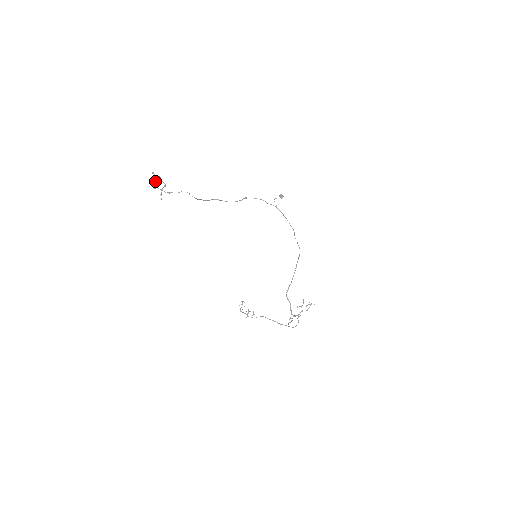
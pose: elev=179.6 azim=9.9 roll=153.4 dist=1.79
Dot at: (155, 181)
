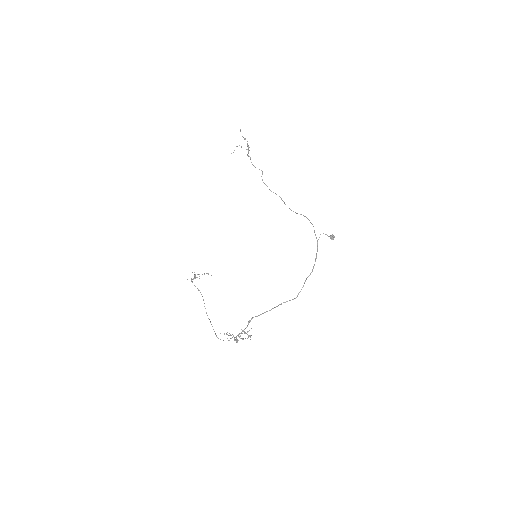
Dot at: occluded
